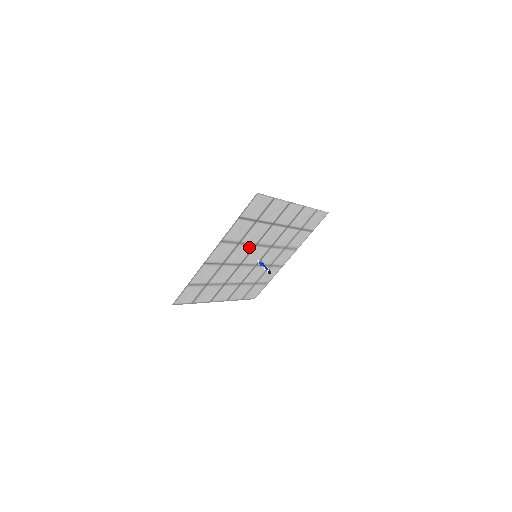
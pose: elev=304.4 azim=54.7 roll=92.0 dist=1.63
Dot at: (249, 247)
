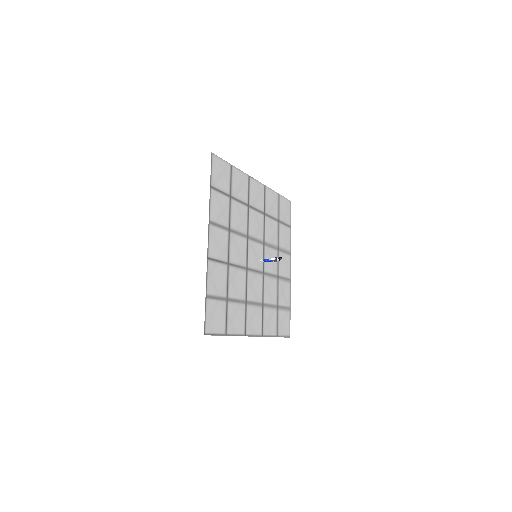
Dot at: (242, 240)
